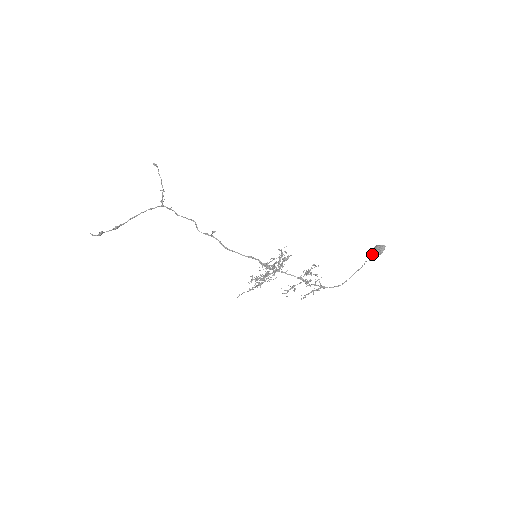
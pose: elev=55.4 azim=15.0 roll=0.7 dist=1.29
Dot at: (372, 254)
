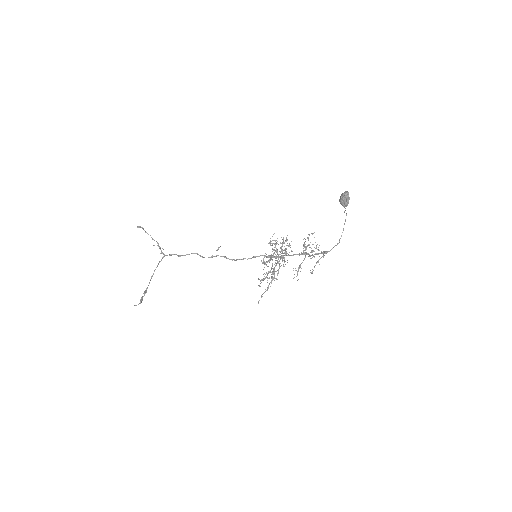
Dot at: (342, 205)
